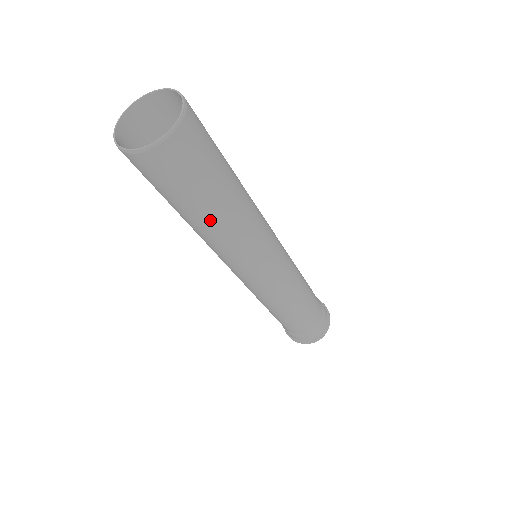
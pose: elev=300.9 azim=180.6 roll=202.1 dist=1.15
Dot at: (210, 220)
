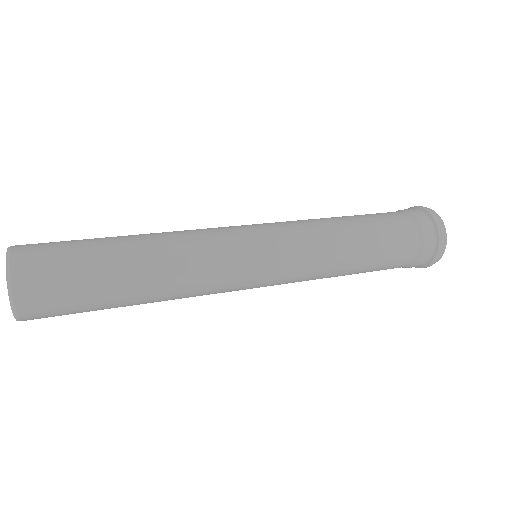
Dot at: (138, 294)
